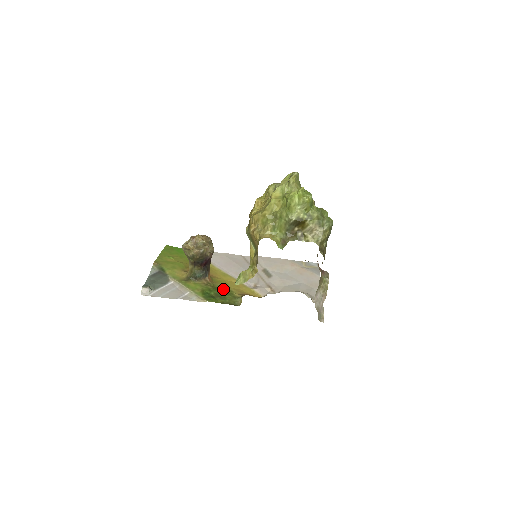
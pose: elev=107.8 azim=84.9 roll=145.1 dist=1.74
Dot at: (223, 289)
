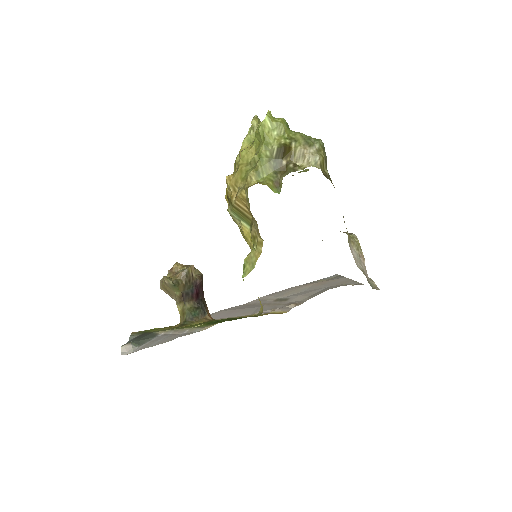
Dot at: occluded
